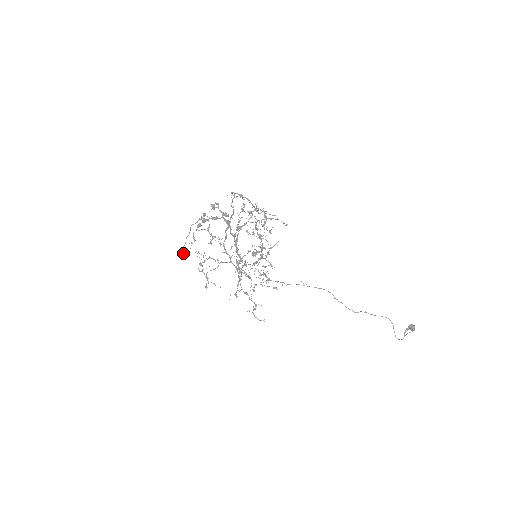
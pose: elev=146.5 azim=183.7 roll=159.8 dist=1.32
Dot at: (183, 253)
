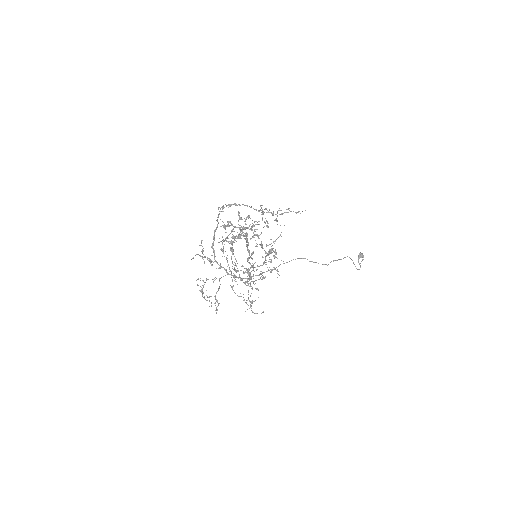
Dot at: (245, 282)
